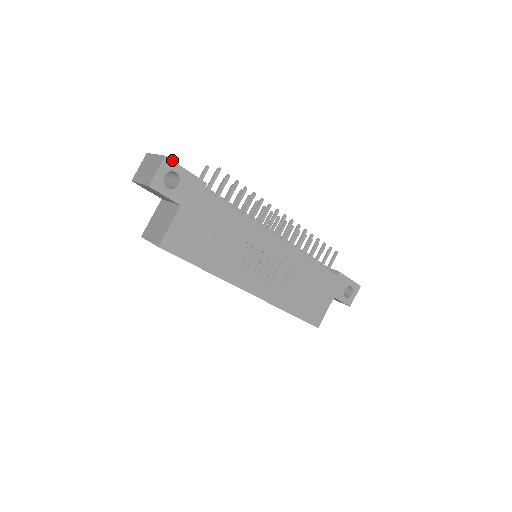
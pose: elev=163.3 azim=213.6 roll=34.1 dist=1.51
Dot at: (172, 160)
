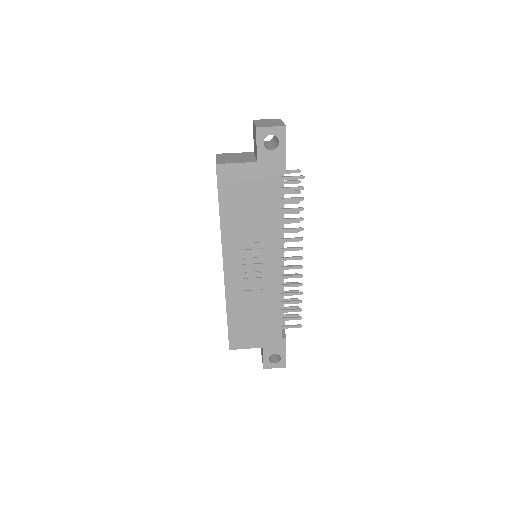
Dot at: occluded
